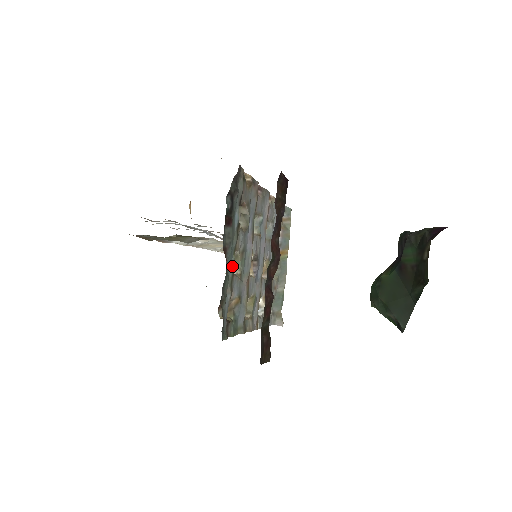
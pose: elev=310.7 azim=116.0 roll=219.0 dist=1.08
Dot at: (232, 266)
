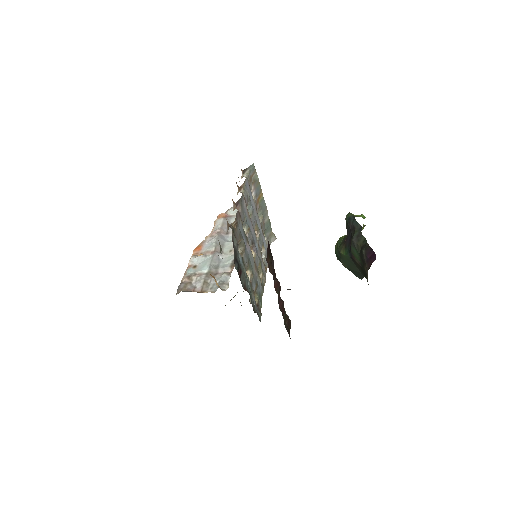
Dot at: (249, 283)
